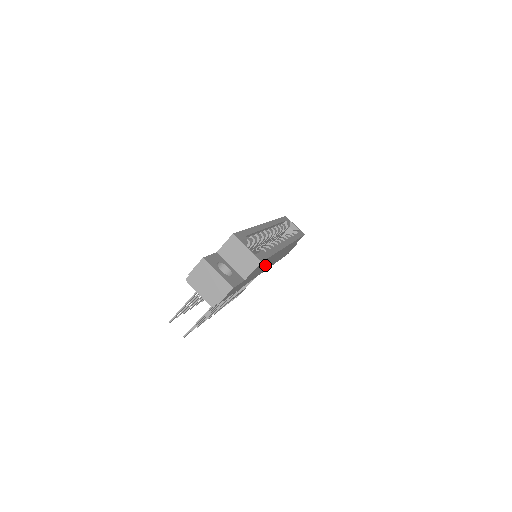
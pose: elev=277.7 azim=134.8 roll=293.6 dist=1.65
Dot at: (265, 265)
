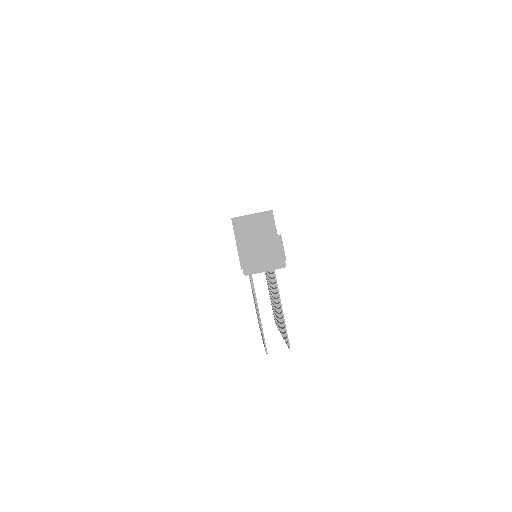
Dot at: occluded
